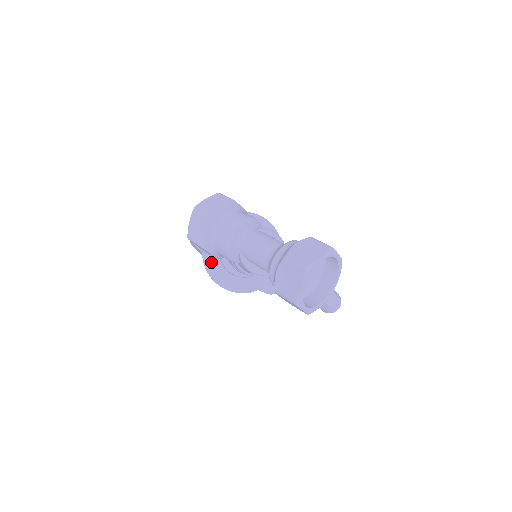
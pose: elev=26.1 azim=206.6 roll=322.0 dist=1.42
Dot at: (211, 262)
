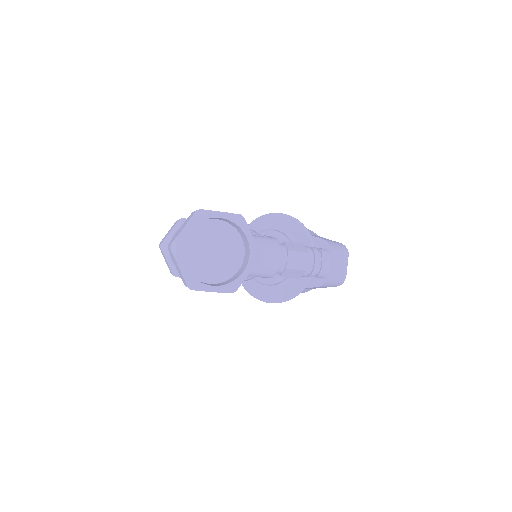
Dot at: (248, 283)
